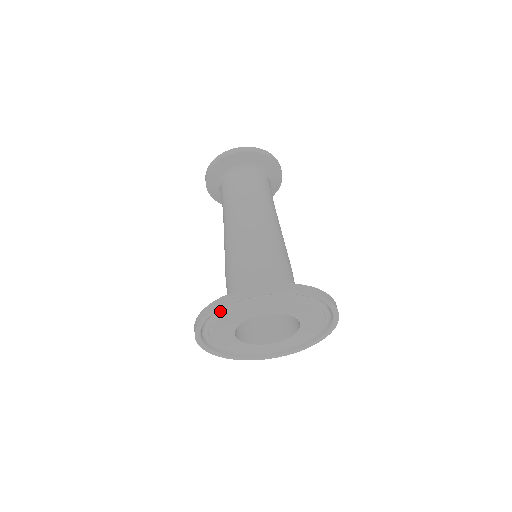
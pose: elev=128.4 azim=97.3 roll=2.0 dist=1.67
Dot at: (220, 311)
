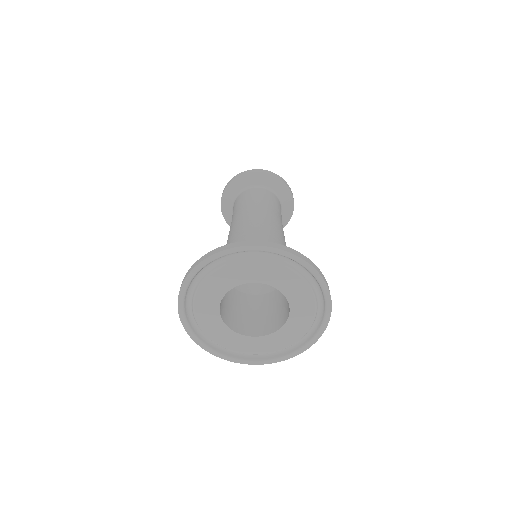
Dot at: (205, 273)
